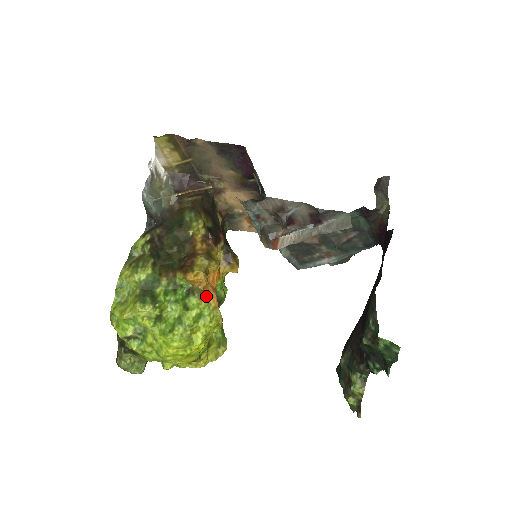
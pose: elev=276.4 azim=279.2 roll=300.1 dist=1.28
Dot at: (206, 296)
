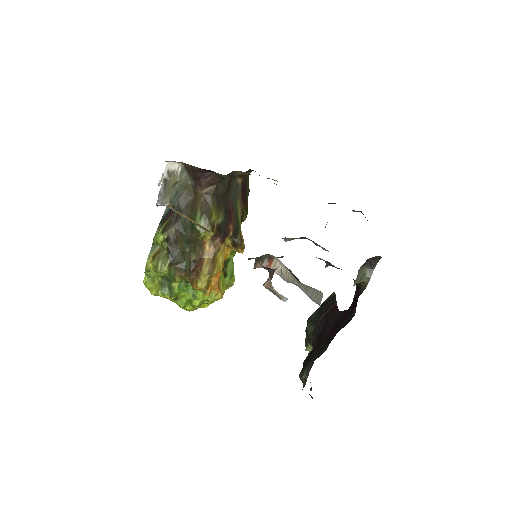
Dot at: (209, 292)
